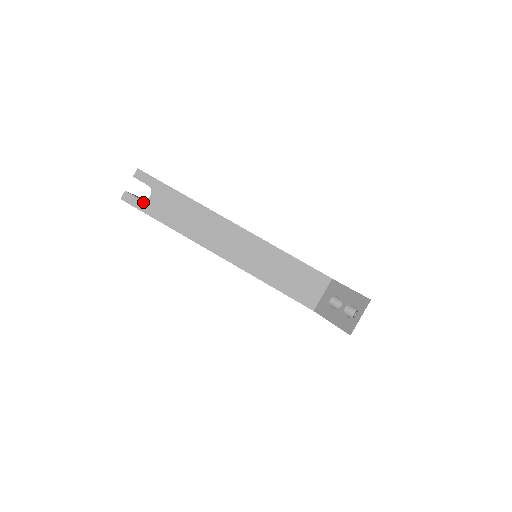
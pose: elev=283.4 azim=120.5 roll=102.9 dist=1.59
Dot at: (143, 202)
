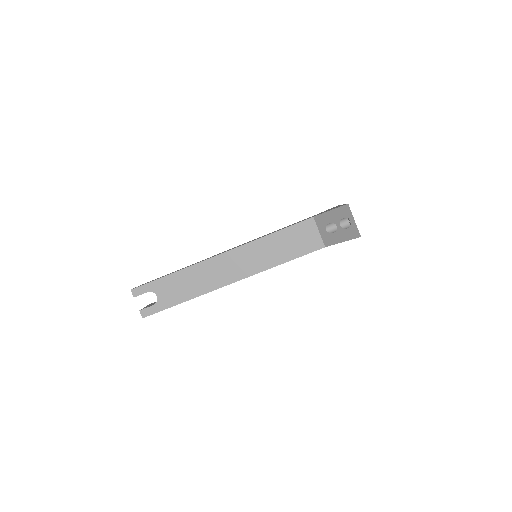
Dot at: (157, 304)
